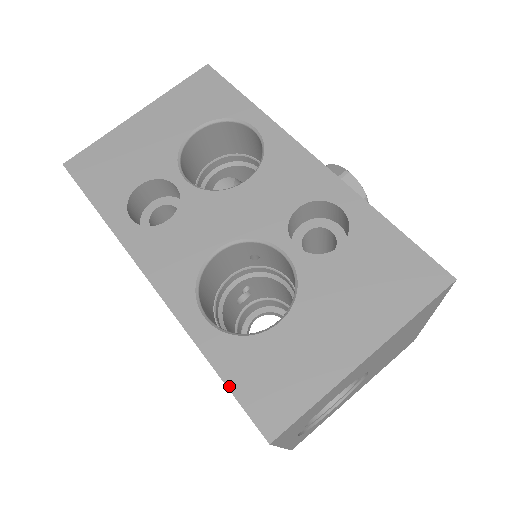
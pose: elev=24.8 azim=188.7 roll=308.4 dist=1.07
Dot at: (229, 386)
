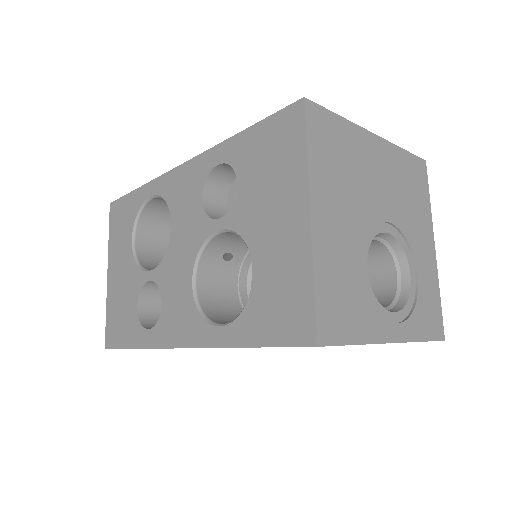
Dot at: (266, 345)
